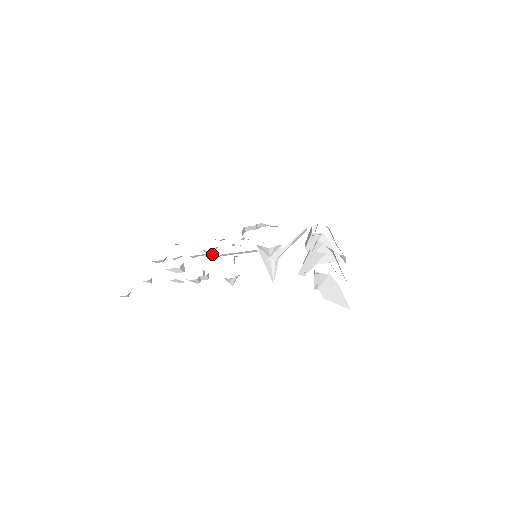
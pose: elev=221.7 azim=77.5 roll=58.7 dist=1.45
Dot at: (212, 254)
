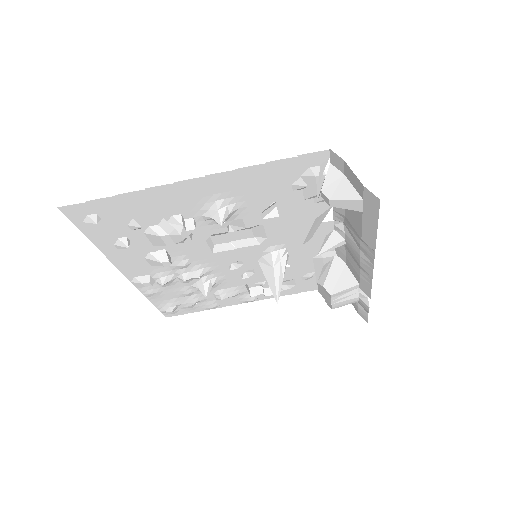
Dot at: (207, 289)
